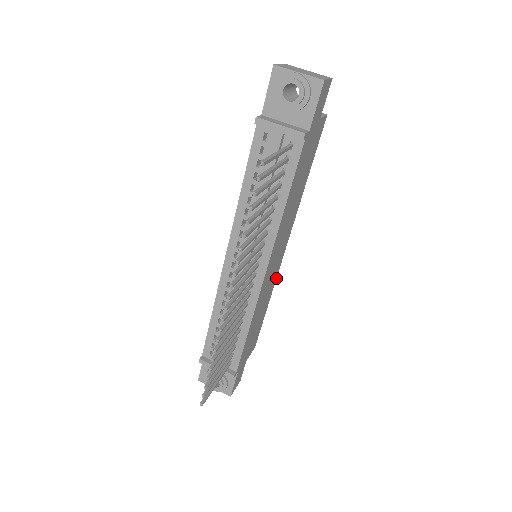
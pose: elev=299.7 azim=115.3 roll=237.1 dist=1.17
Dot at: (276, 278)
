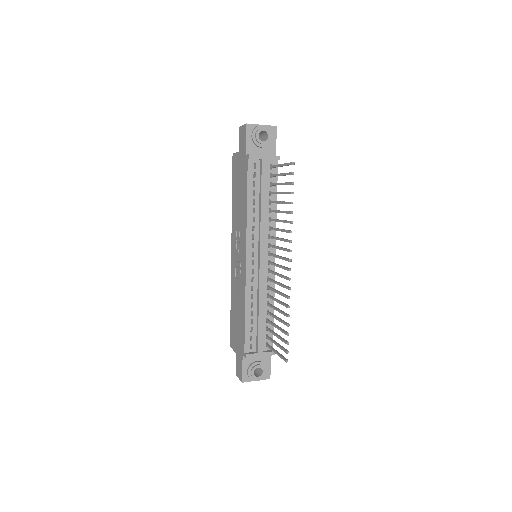
Dot at: occluded
